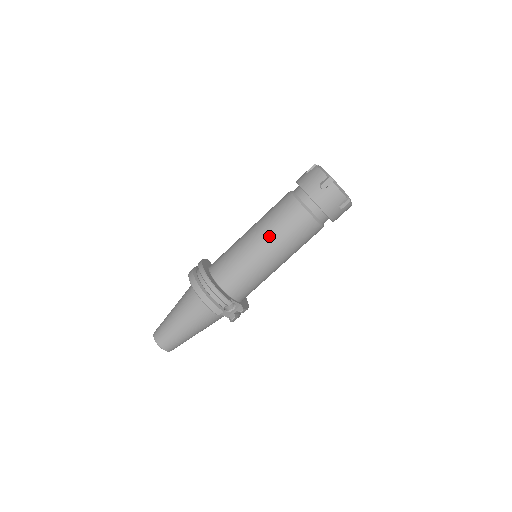
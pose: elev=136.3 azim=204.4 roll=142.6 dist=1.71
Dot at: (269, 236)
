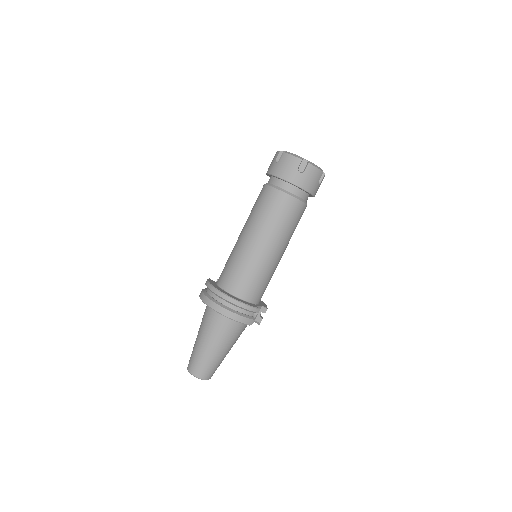
Dot at: (269, 234)
